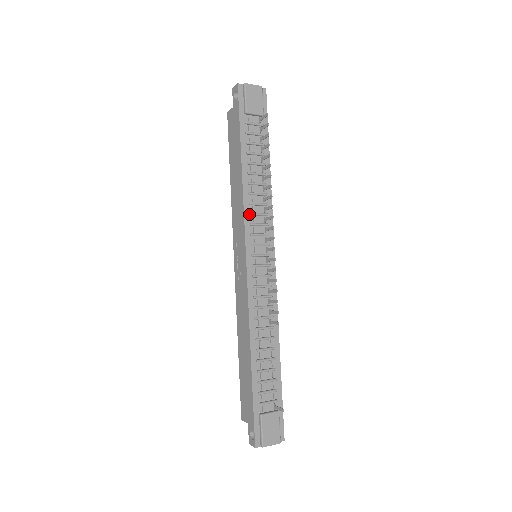
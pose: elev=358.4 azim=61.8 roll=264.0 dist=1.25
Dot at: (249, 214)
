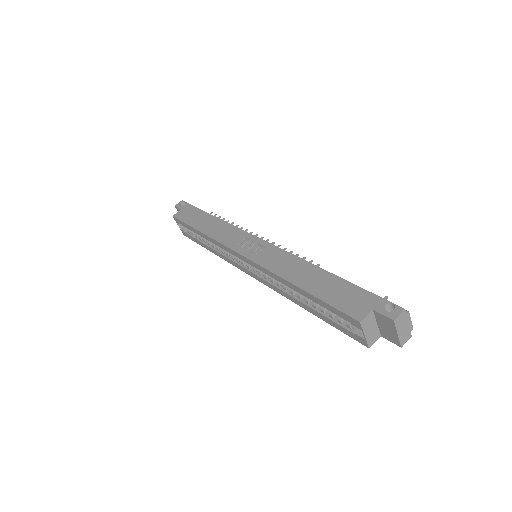
Dot at: occluded
